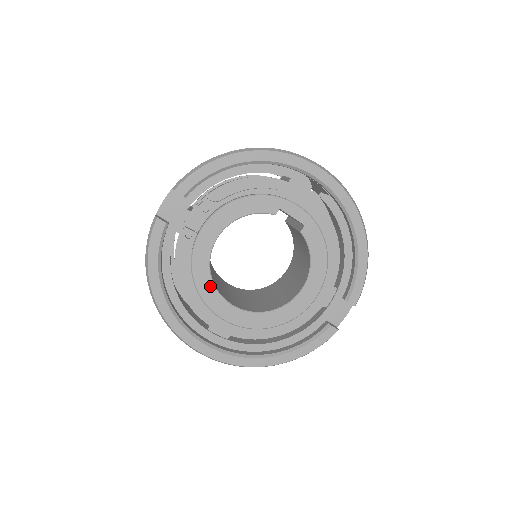
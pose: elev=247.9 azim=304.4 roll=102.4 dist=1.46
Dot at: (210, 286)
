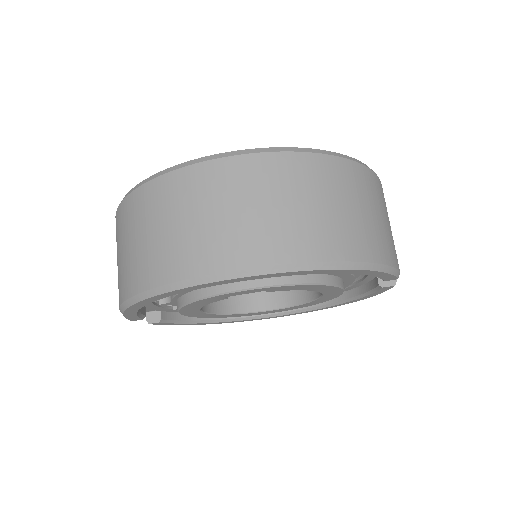
Dot at: (240, 315)
